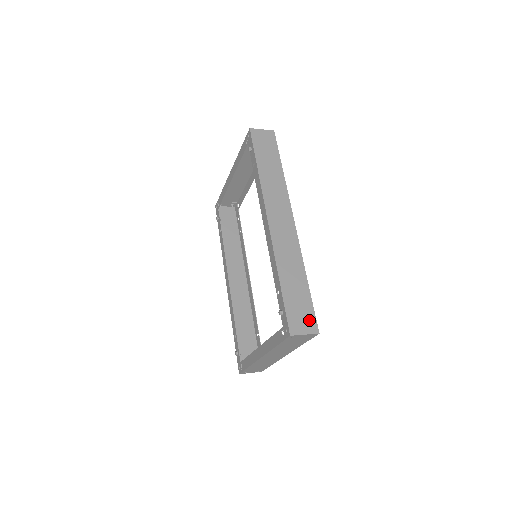
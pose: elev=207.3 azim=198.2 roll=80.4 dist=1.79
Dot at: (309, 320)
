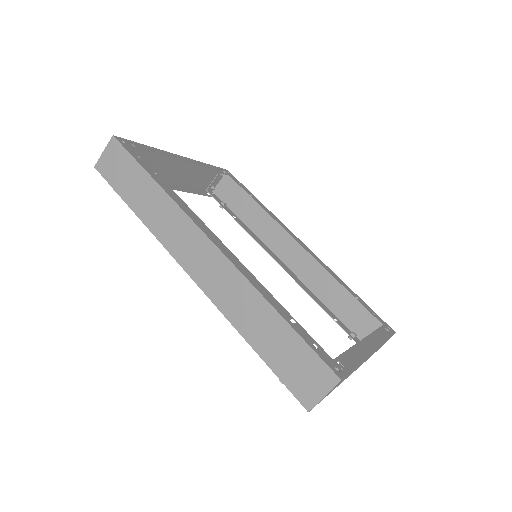
Dot at: (316, 371)
